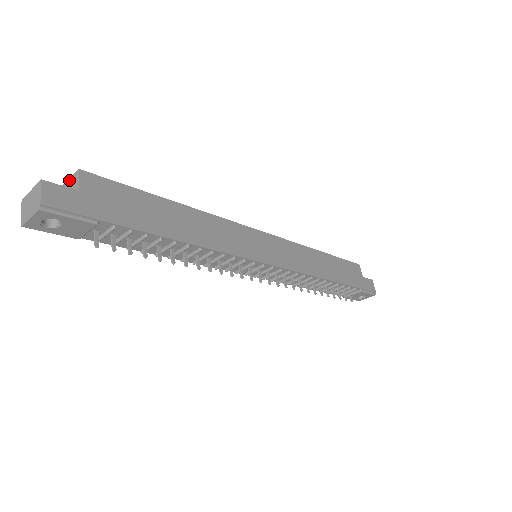
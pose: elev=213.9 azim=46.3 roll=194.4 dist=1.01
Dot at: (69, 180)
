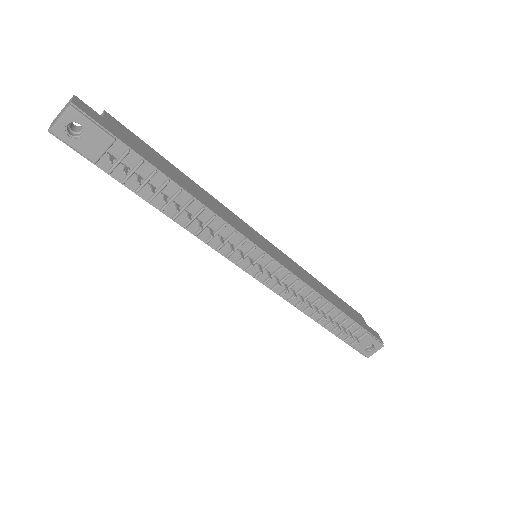
Dot at: occluded
